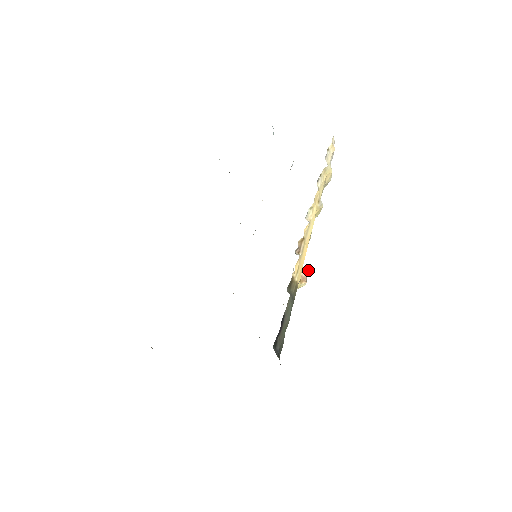
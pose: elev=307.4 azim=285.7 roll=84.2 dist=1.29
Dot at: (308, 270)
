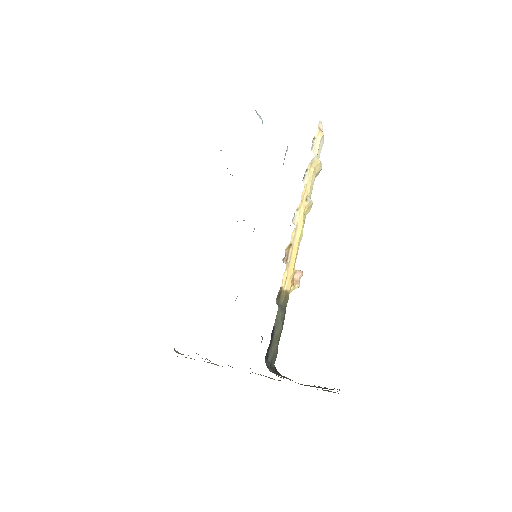
Dot at: (301, 272)
